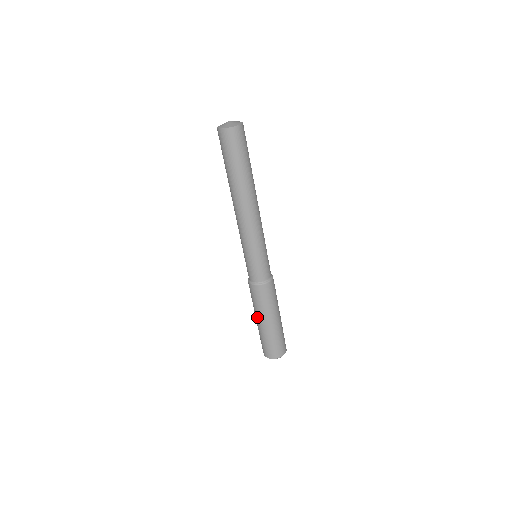
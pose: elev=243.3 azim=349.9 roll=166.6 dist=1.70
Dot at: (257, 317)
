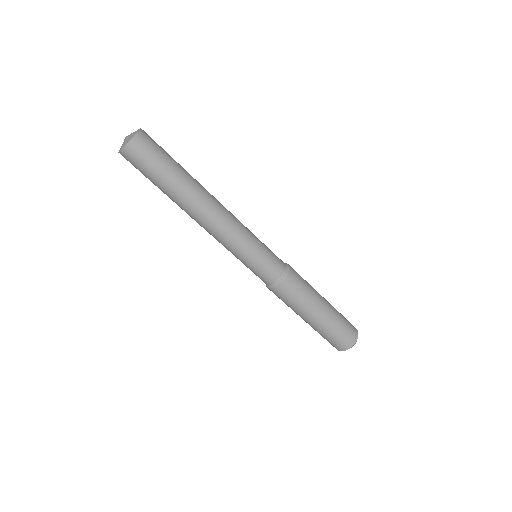
Dot at: (309, 315)
